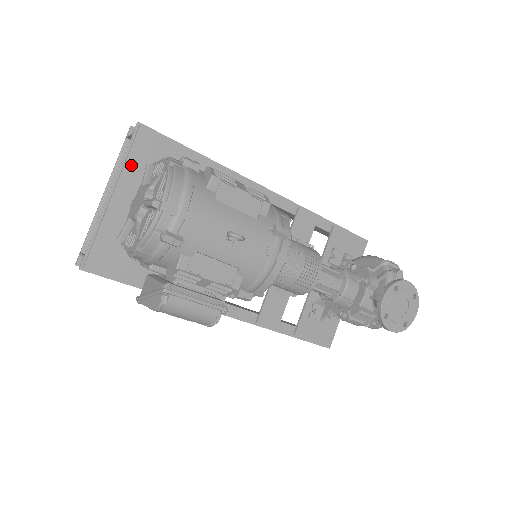
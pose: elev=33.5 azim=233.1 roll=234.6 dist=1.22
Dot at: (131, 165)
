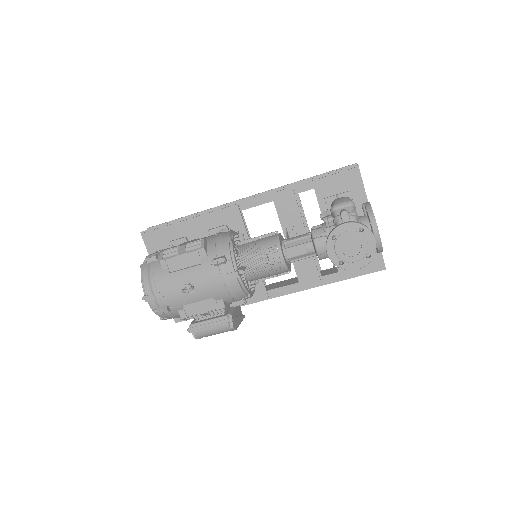
Dot at: occluded
